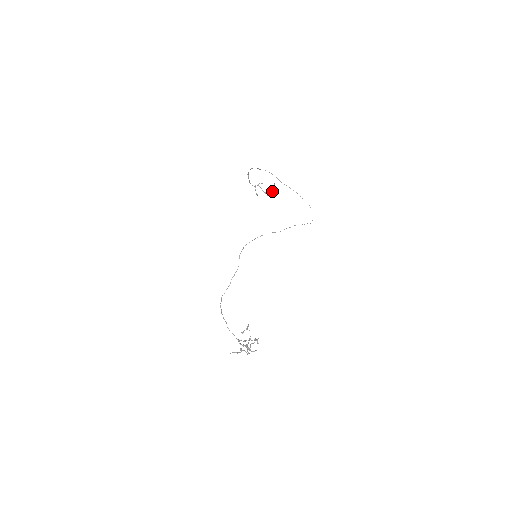
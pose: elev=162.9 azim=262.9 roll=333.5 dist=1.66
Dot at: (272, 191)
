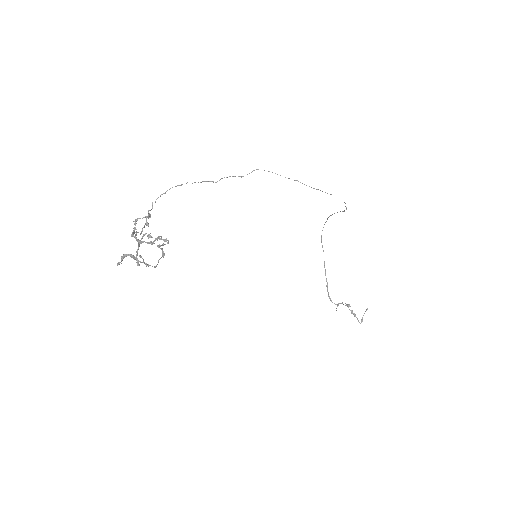
Dot at: occluded
